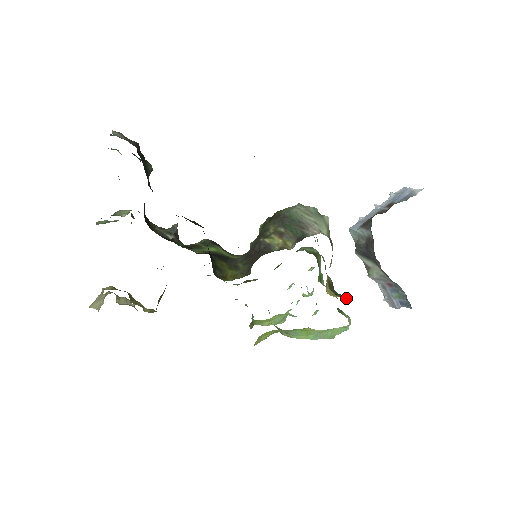
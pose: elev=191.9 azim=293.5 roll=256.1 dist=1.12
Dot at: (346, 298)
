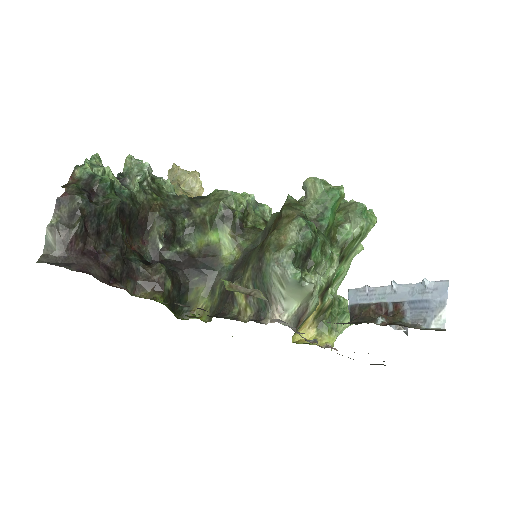
Dot at: (325, 335)
